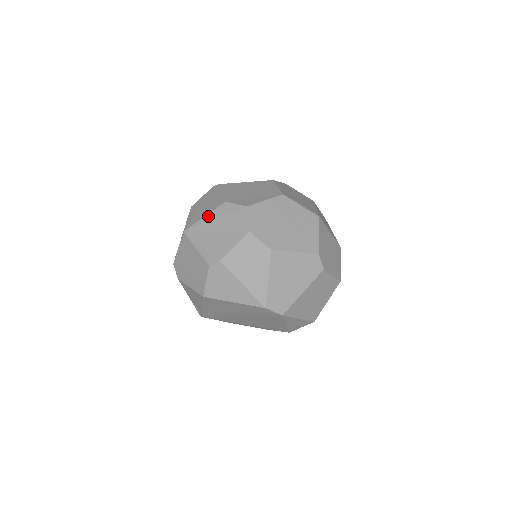
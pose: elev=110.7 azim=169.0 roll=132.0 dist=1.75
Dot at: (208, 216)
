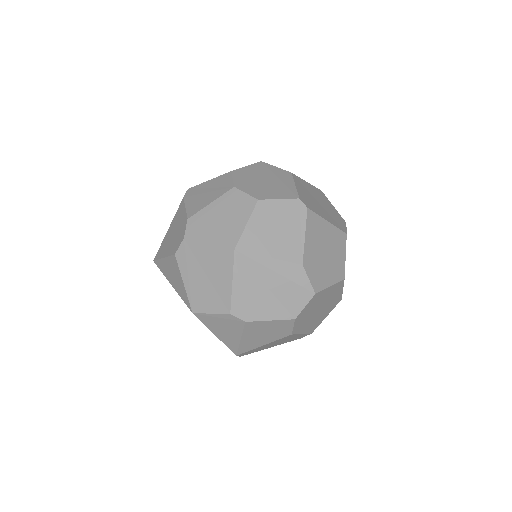
Dot at: (273, 262)
